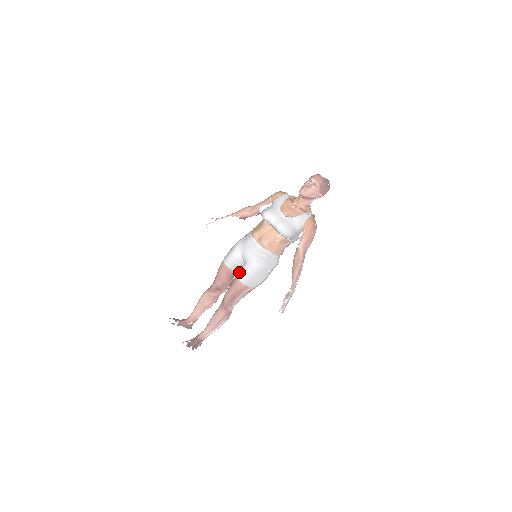
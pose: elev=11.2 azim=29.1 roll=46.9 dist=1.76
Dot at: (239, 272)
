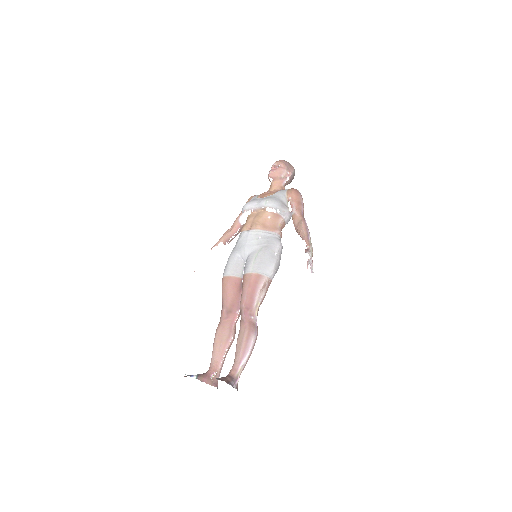
Dot at: (244, 269)
